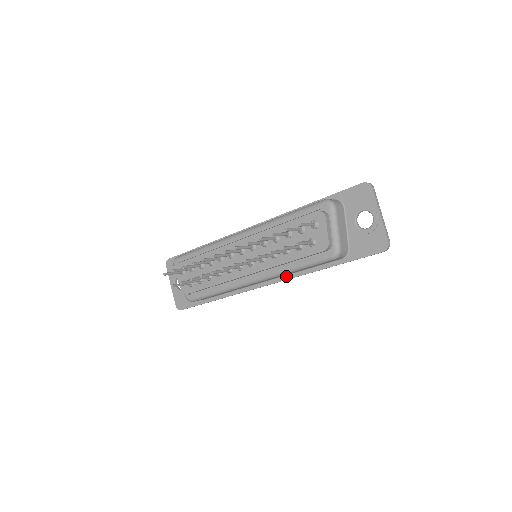
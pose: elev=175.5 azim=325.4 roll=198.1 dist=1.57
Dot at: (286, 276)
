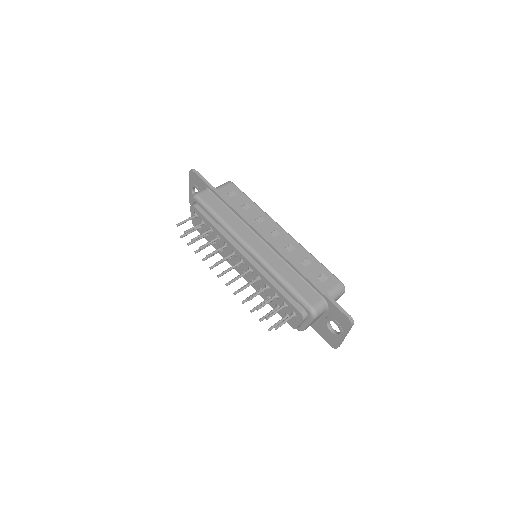
Dot at: occluded
